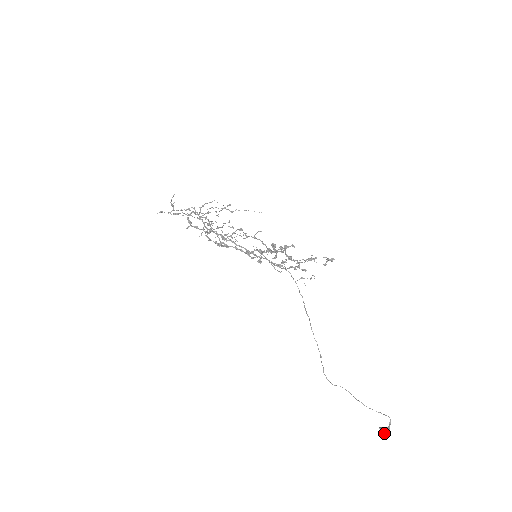
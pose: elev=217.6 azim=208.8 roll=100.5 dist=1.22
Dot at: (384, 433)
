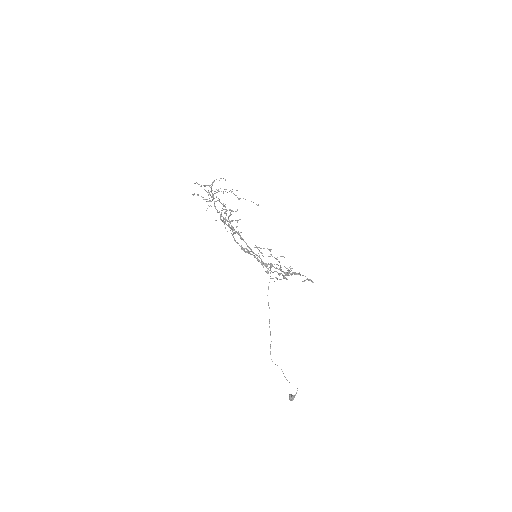
Dot at: (292, 399)
